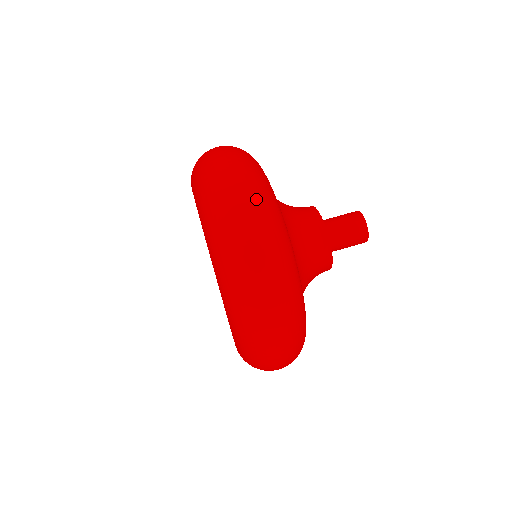
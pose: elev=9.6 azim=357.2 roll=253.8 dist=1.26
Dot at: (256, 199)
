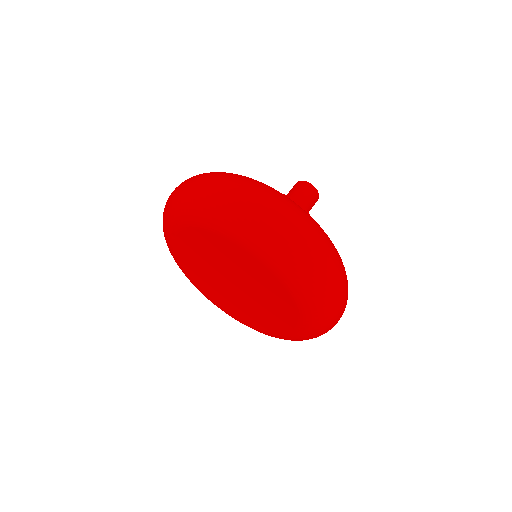
Dot at: (253, 183)
